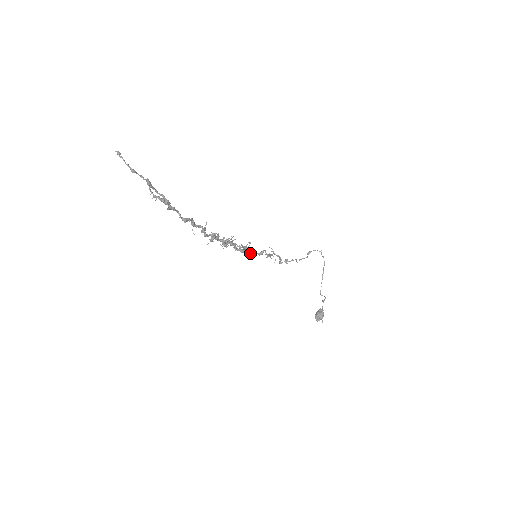
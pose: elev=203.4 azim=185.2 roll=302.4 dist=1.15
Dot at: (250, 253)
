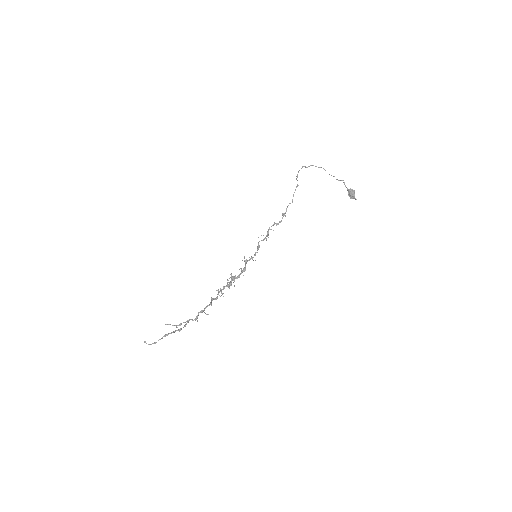
Dot at: occluded
